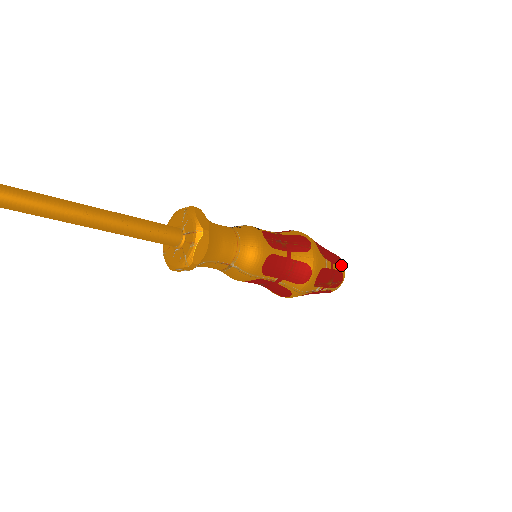
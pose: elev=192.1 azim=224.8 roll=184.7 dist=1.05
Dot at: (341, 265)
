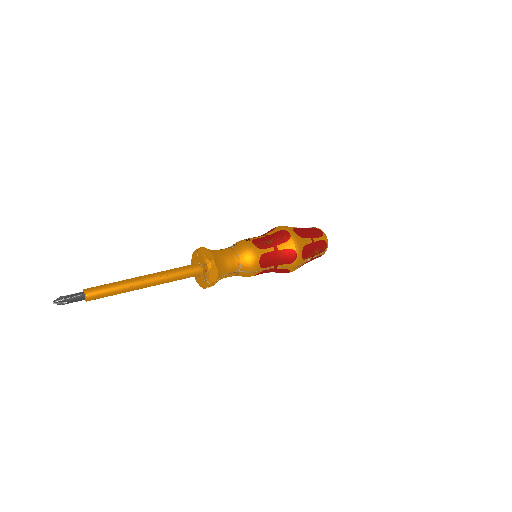
Dot at: (321, 235)
